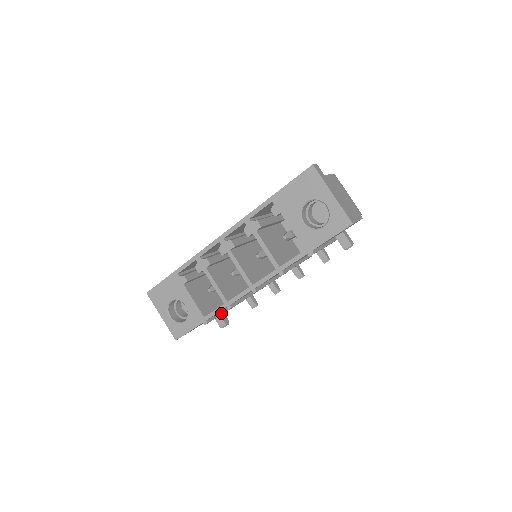
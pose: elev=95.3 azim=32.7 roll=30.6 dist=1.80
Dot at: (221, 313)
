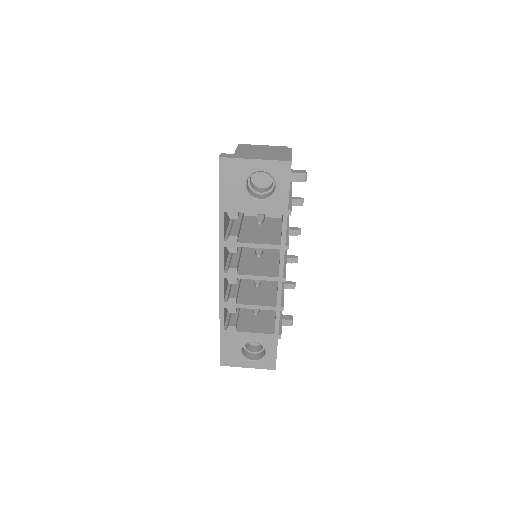
Dot at: (280, 318)
